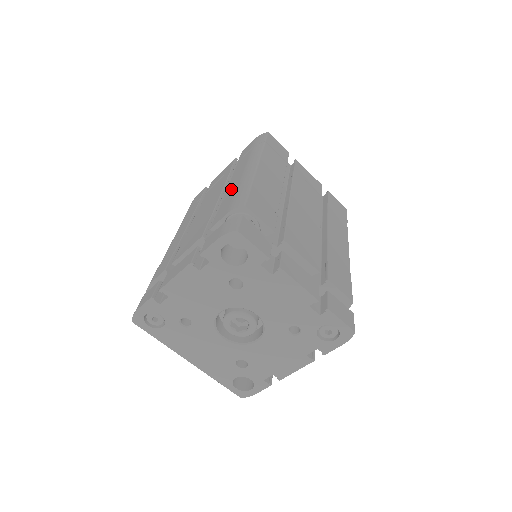
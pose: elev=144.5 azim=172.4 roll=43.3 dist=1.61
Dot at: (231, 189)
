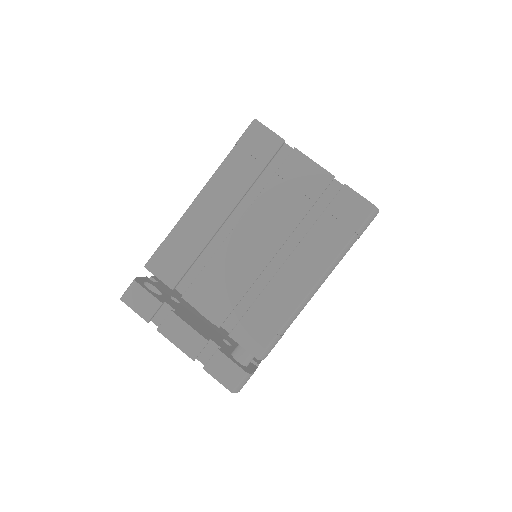
Dot at: occluded
